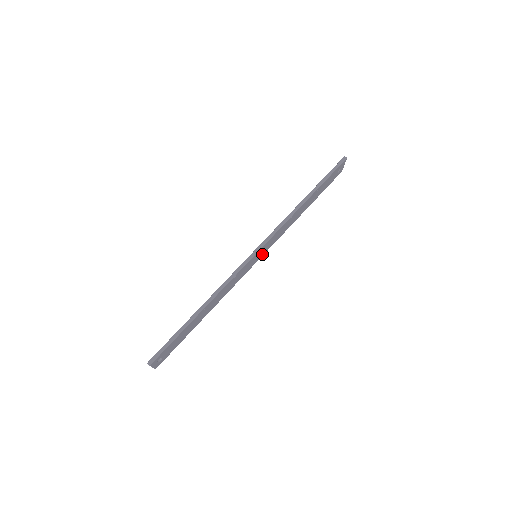
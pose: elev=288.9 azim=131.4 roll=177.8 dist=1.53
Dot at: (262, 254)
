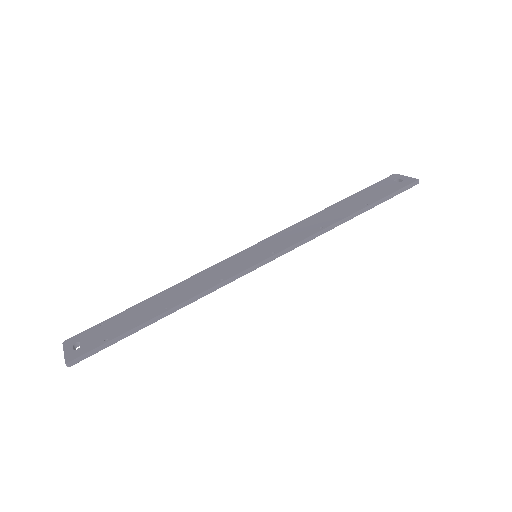
Dot at: occluded
